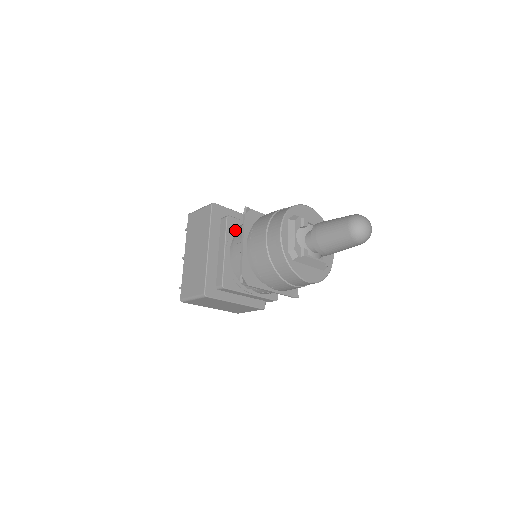
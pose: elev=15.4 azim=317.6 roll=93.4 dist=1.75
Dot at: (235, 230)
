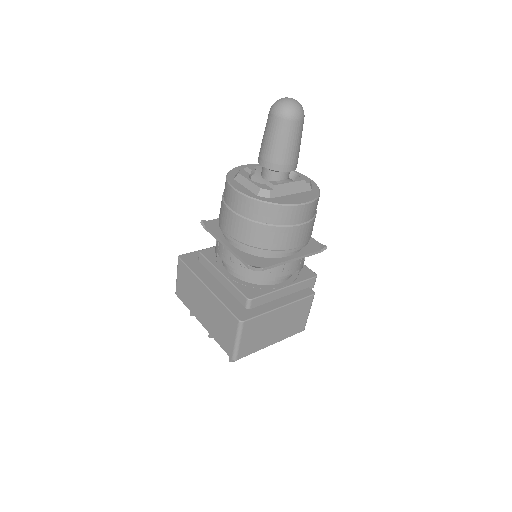
Dot at: occluded
